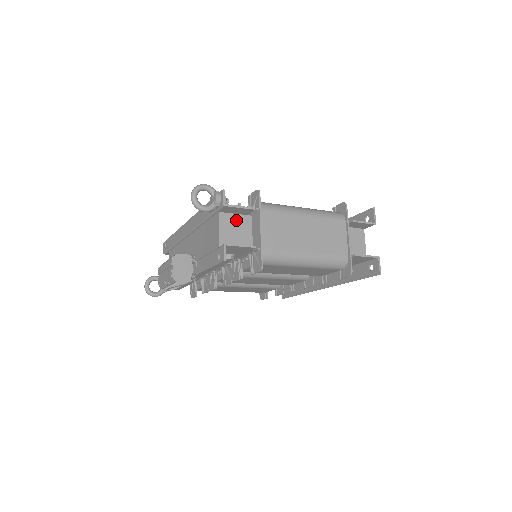
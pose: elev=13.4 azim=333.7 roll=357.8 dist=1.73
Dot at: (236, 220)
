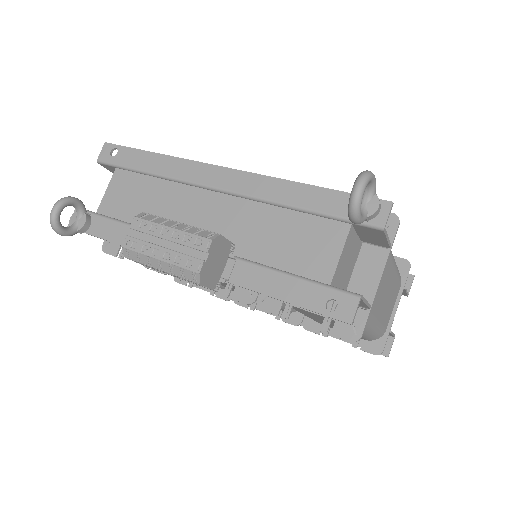
Dot at: (354, 245)
